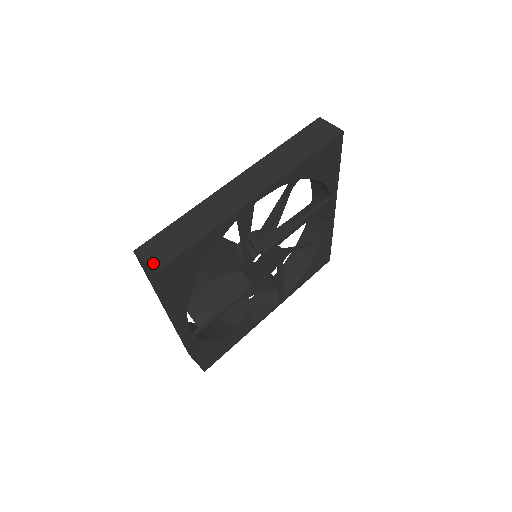
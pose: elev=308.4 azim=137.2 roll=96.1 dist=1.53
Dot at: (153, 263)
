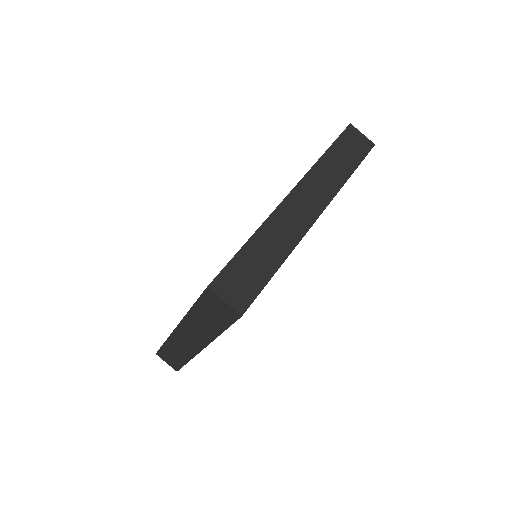
Dot at: (171, 366)
